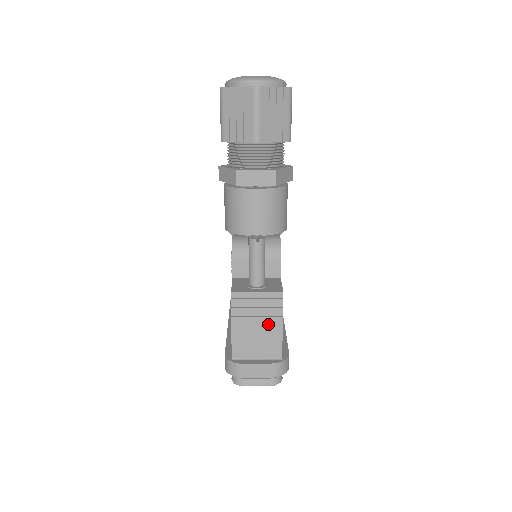
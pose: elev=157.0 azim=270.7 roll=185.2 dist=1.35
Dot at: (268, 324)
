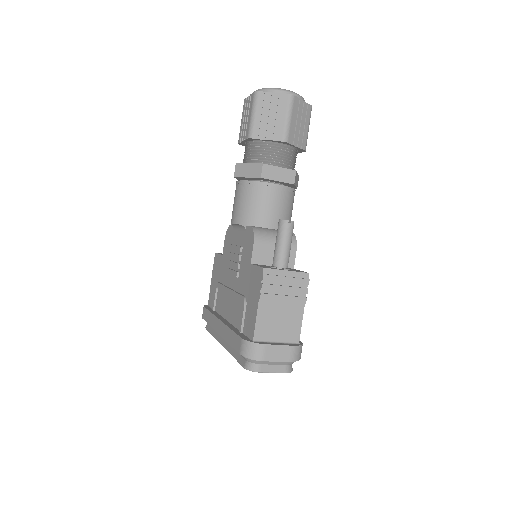
Dot at: (292, 305)
